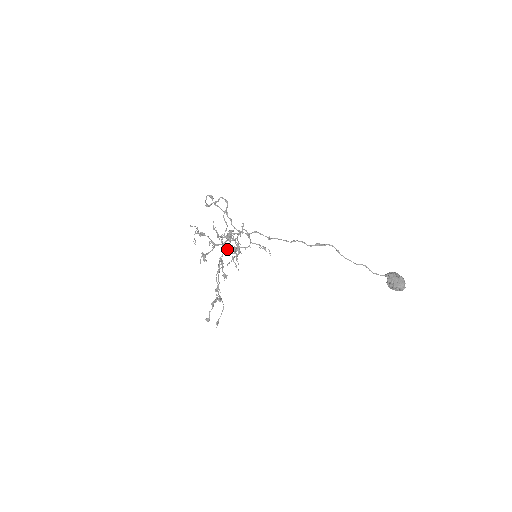
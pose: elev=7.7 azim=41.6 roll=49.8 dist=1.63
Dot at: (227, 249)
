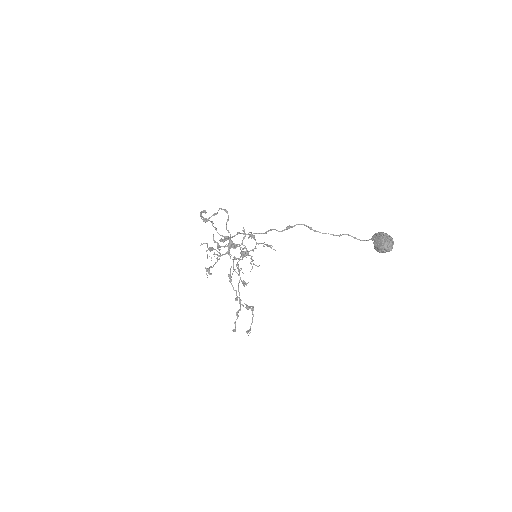
Dot at: (233, 257)
